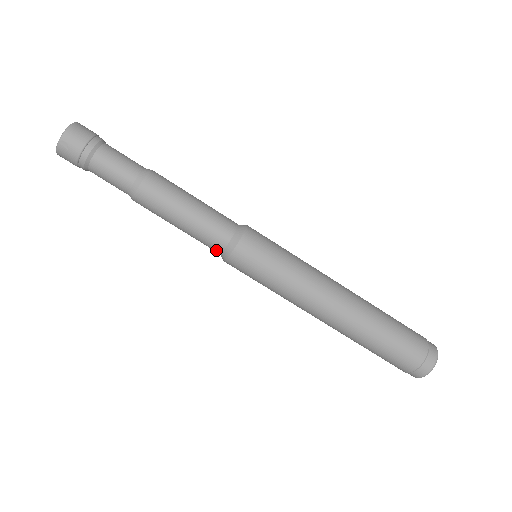
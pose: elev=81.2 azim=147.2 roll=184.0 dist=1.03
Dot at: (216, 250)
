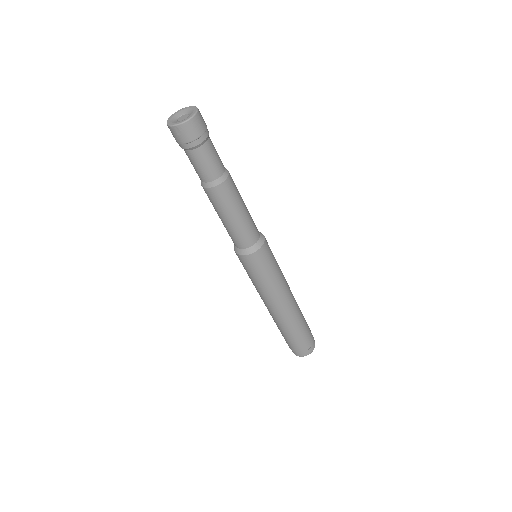
Dot at: (234, 243)
